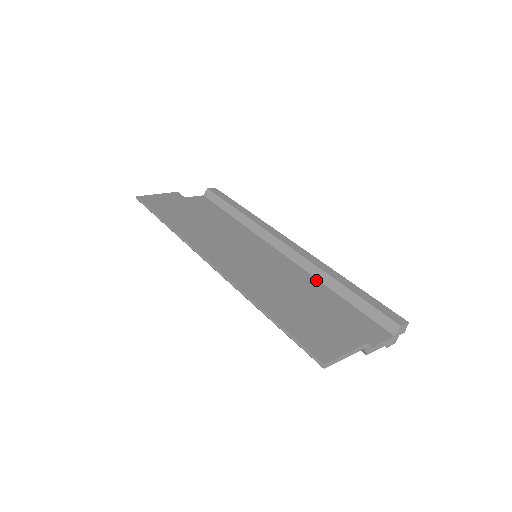
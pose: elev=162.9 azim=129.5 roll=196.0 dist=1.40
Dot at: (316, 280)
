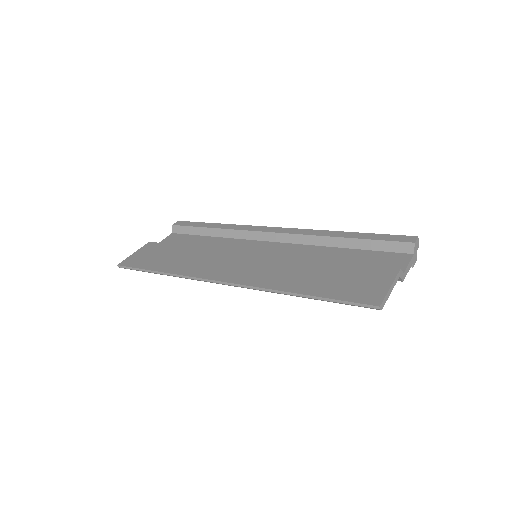
Dot at: (319, 247)
